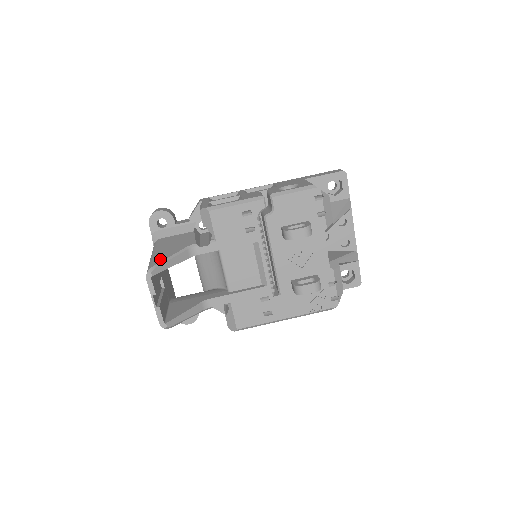
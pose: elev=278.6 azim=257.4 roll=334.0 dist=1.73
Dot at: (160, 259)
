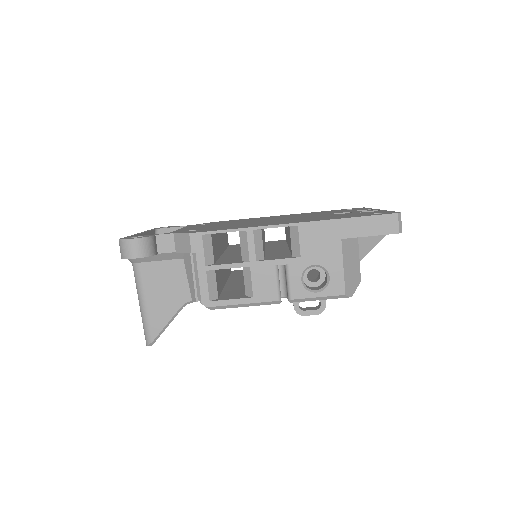
Dot at: (156, 328)
